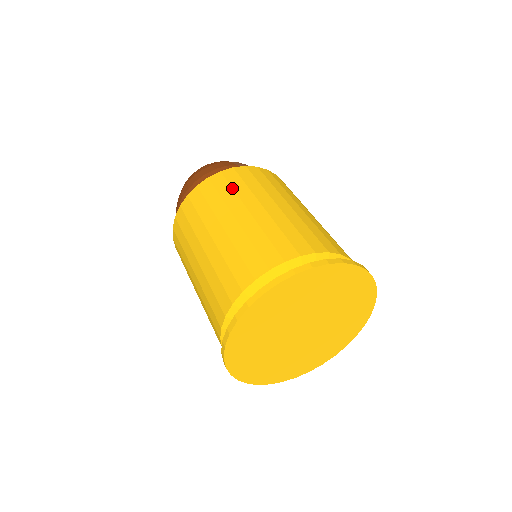
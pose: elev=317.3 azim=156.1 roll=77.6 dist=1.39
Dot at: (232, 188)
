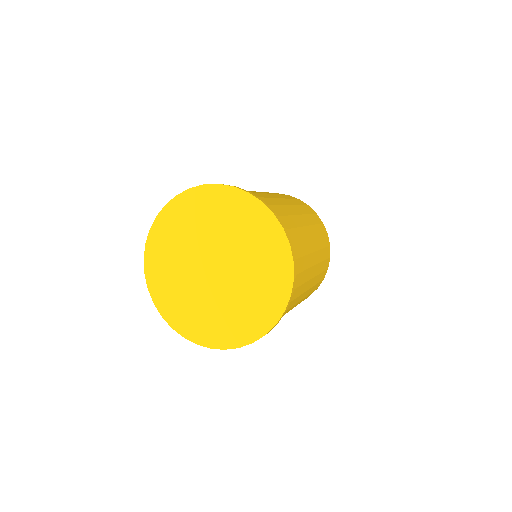
Dot at: occluded
